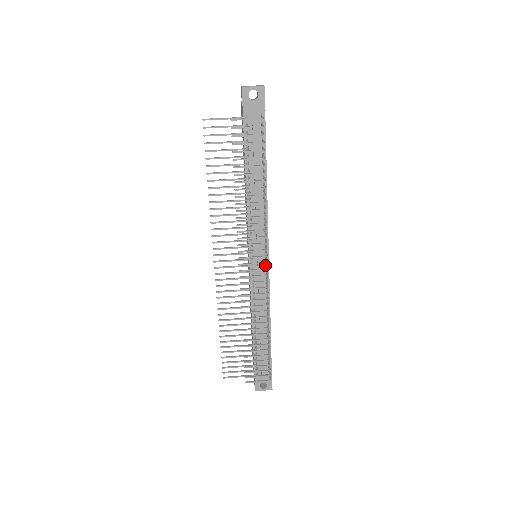
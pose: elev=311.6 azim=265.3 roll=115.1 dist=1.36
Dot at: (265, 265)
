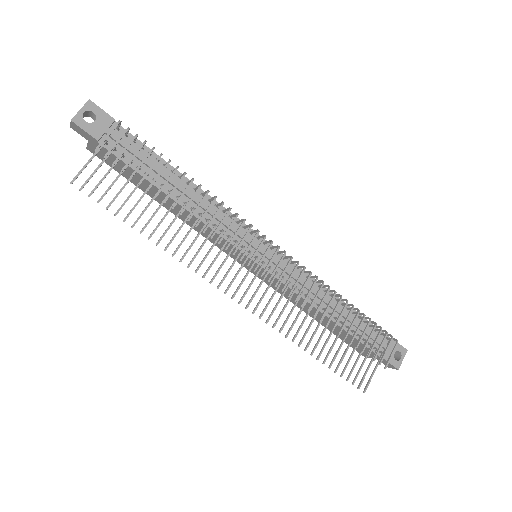
Dot at: (272, 251)
